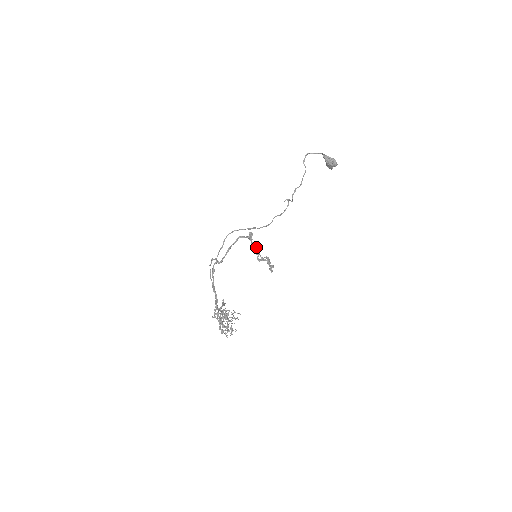
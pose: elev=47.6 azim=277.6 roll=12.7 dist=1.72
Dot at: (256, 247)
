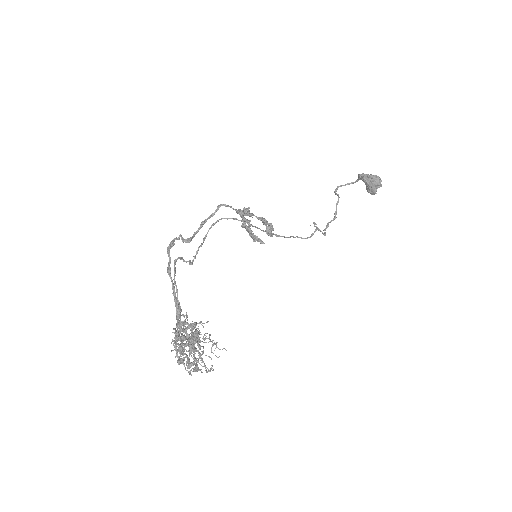
Dot at: occluded
